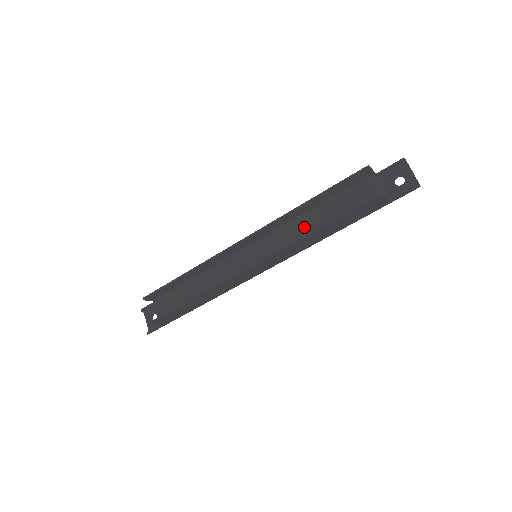
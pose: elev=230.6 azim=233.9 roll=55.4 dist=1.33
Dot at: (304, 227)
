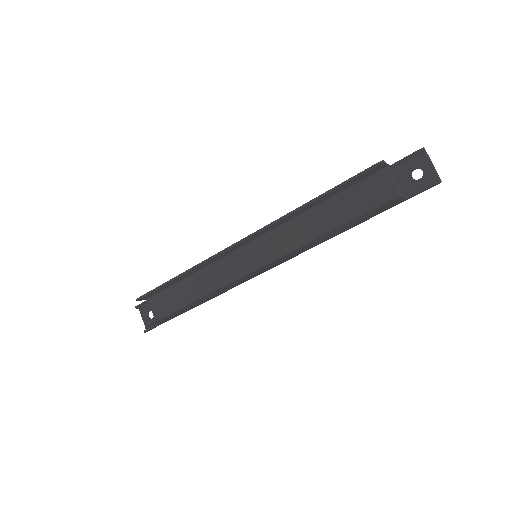
Dot at: (308, 227)
